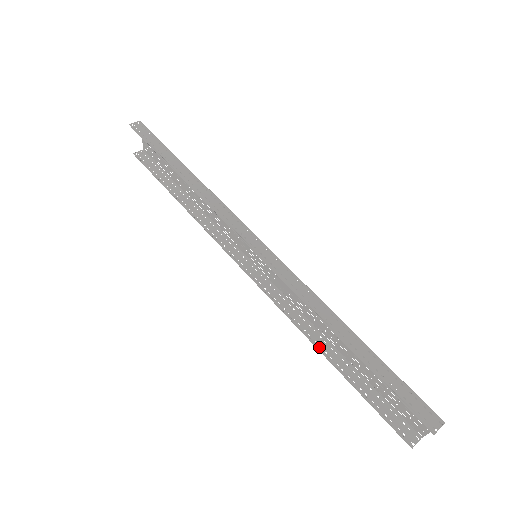
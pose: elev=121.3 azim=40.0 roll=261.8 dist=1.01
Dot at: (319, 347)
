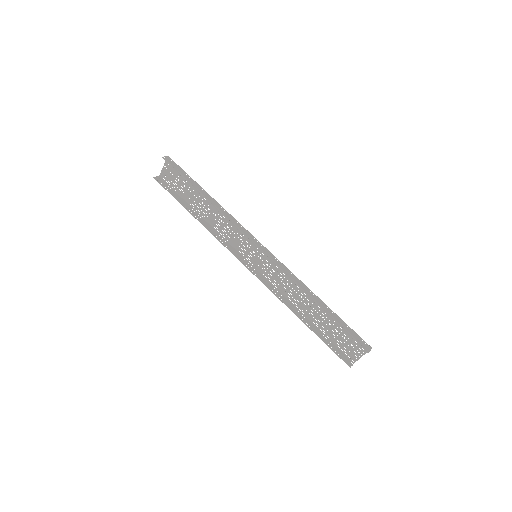
Dot at: (296, 314)
